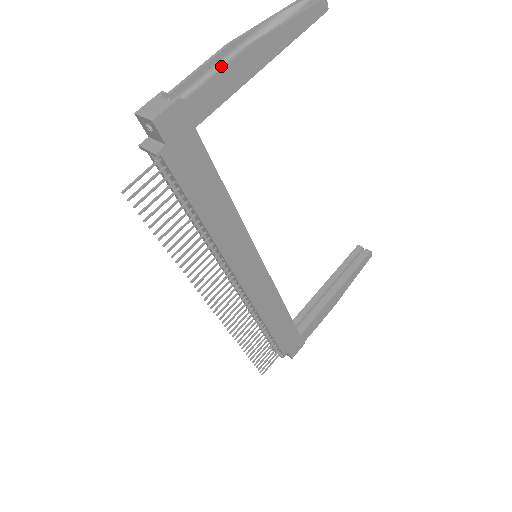
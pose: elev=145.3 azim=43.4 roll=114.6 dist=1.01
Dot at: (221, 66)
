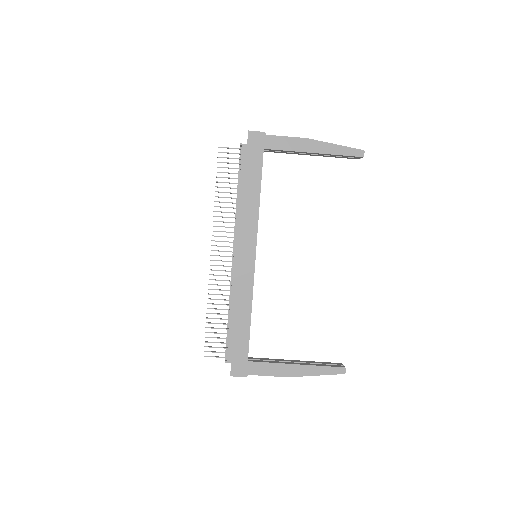
Dot at: (292, 137)
